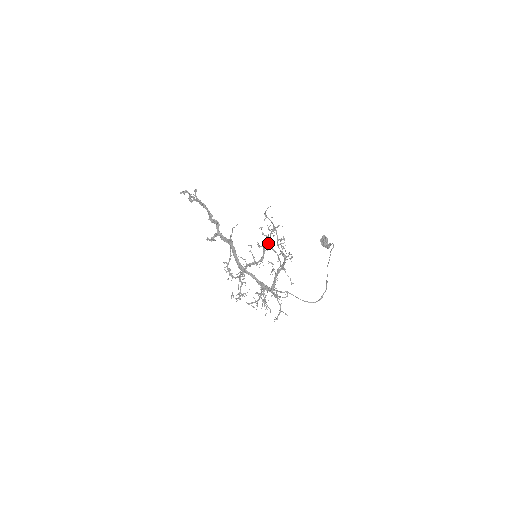
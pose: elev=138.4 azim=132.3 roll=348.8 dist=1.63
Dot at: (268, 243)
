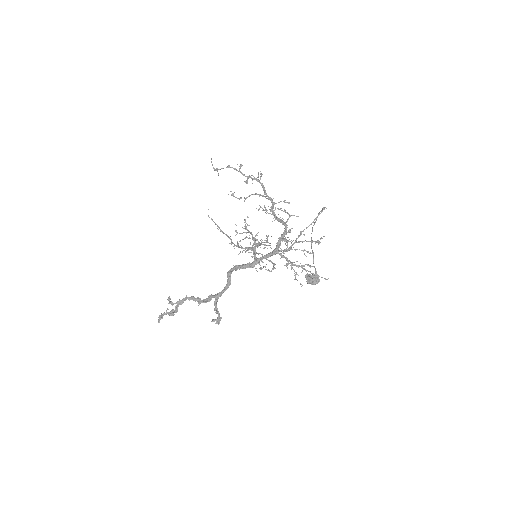
Dot at: (251, 233)
